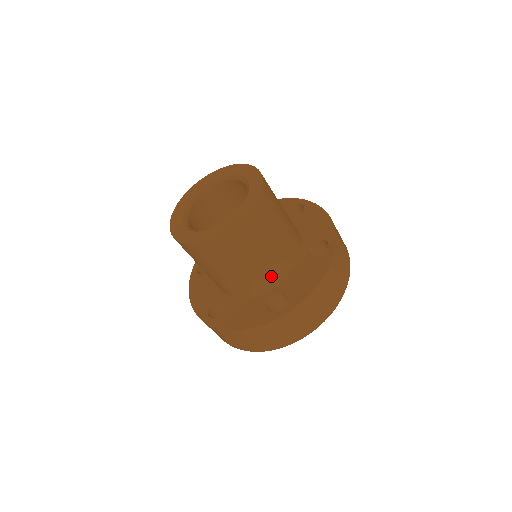
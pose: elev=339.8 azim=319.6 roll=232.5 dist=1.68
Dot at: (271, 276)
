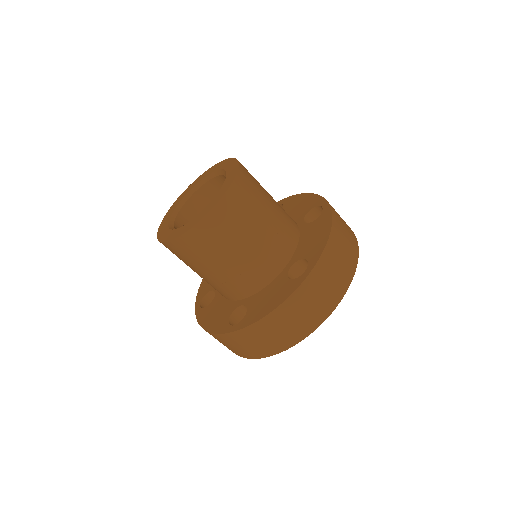
Dot at: (239, 287)
